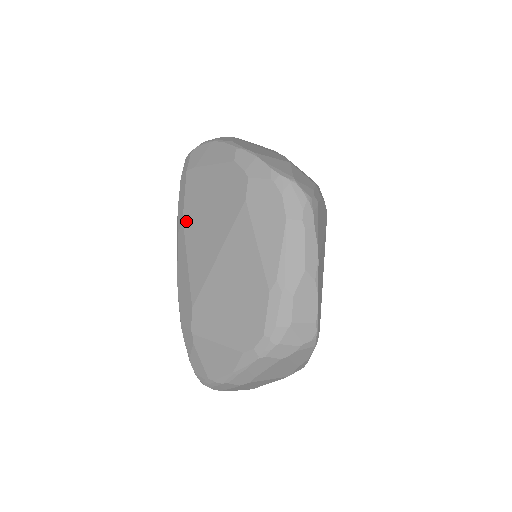
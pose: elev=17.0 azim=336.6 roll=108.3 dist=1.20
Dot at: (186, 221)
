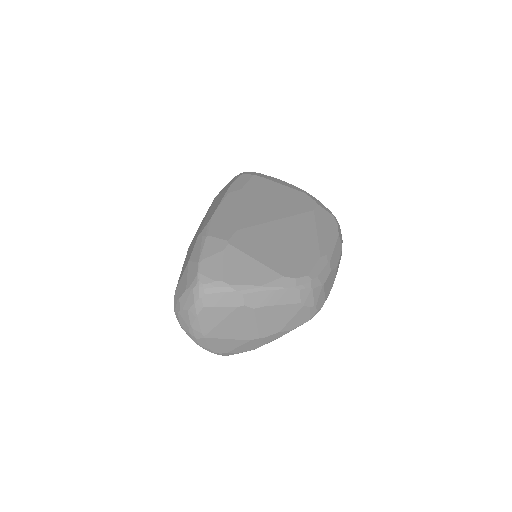
Dot at: (245, 192)
